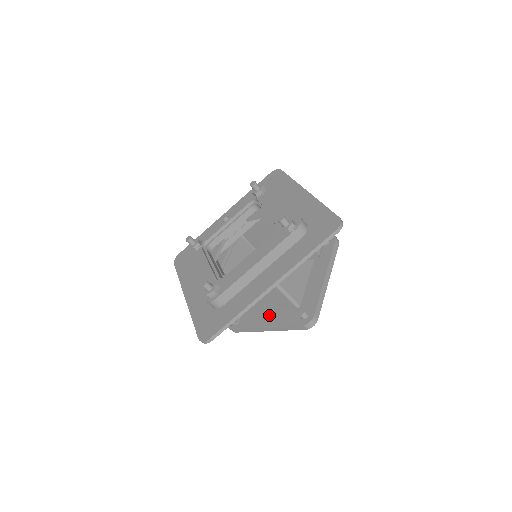
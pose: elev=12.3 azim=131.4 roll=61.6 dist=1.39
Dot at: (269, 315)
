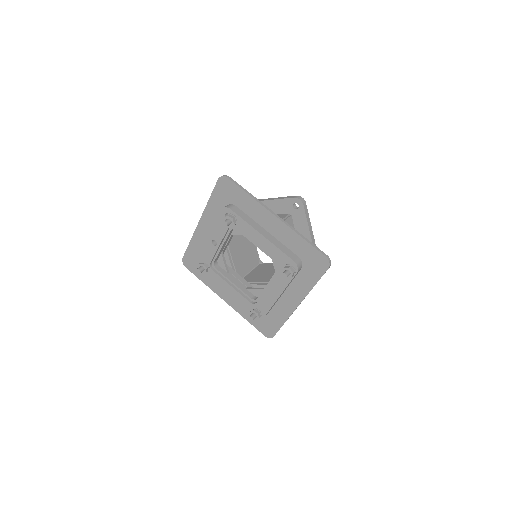
Dot at: occluded
